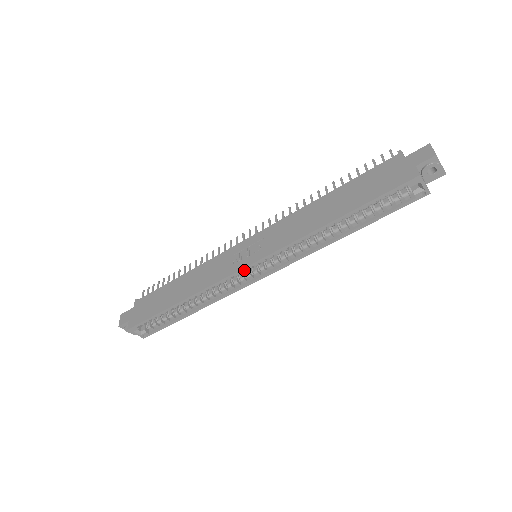
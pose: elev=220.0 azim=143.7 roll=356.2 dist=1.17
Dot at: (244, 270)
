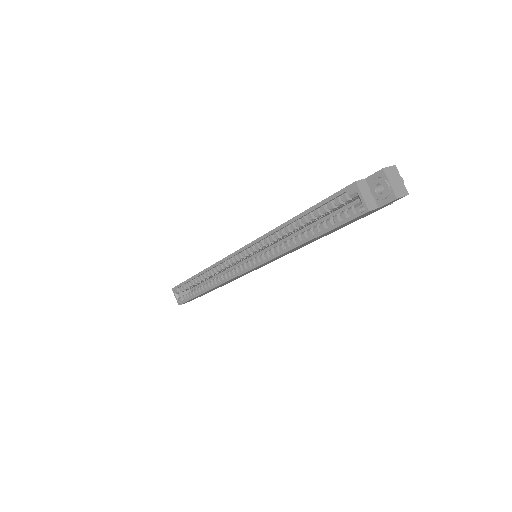
Dot at: (234, 255)
